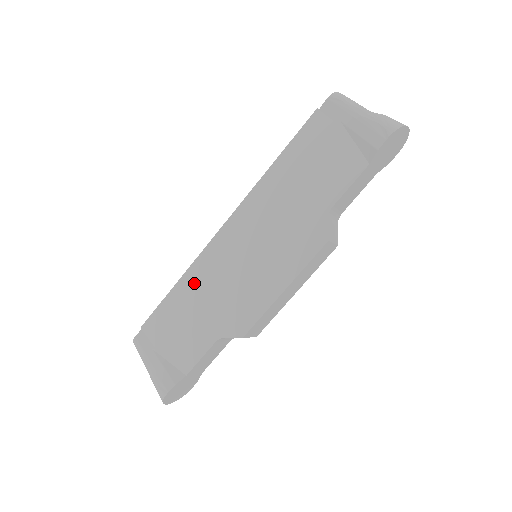
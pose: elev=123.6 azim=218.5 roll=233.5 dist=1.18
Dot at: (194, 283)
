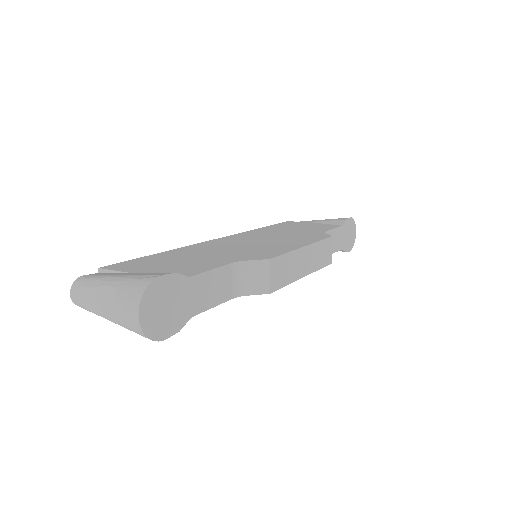
Dot at: (189, 250)
